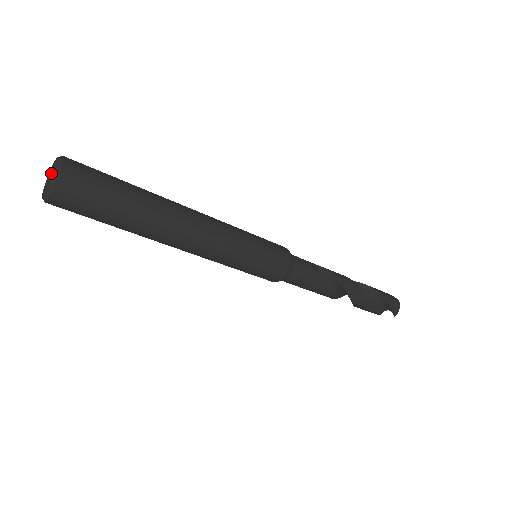
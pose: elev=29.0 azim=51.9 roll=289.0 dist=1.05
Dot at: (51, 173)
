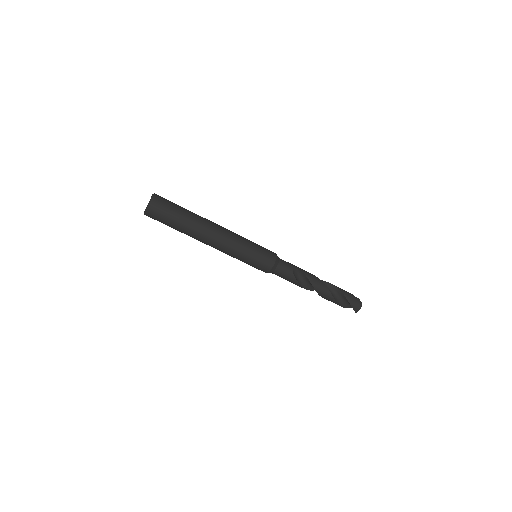
Dot at: occluded
